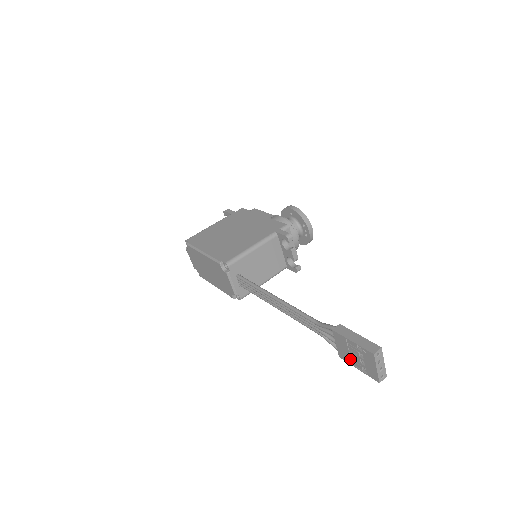
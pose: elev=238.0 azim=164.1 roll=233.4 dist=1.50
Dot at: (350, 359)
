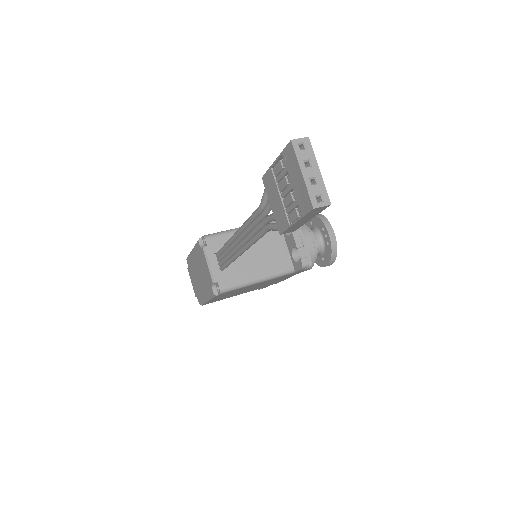
Dot at: (285, 213)
